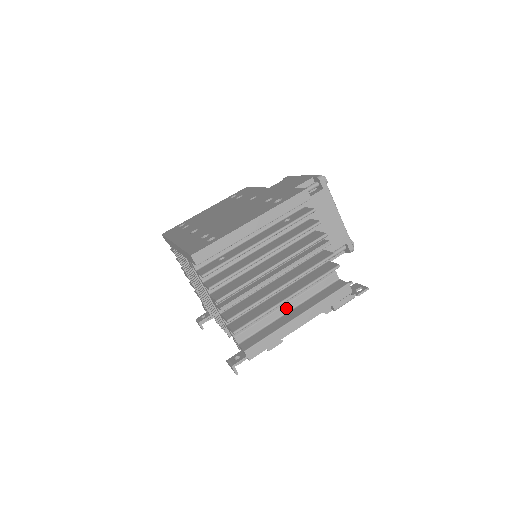
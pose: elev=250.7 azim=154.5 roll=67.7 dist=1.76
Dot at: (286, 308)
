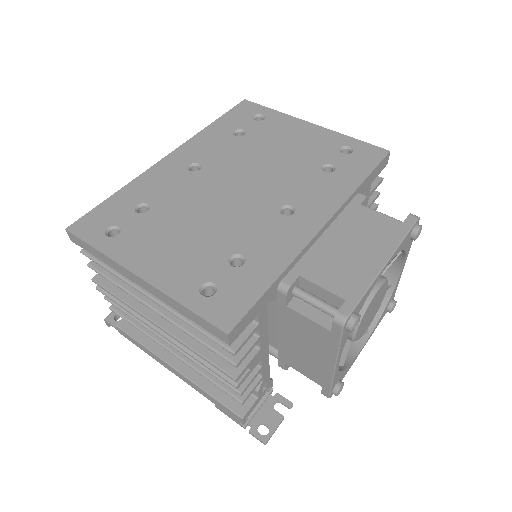
Dot at: occluded
